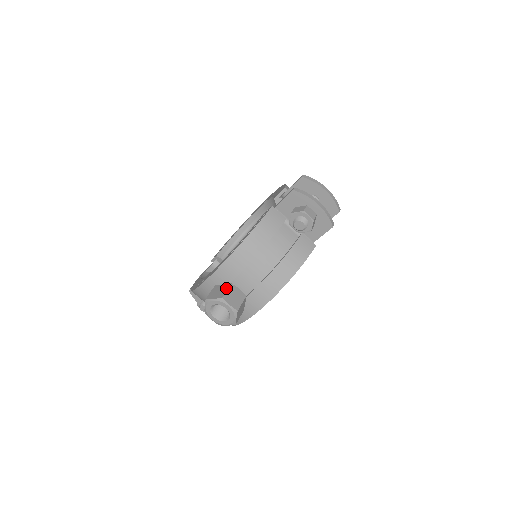
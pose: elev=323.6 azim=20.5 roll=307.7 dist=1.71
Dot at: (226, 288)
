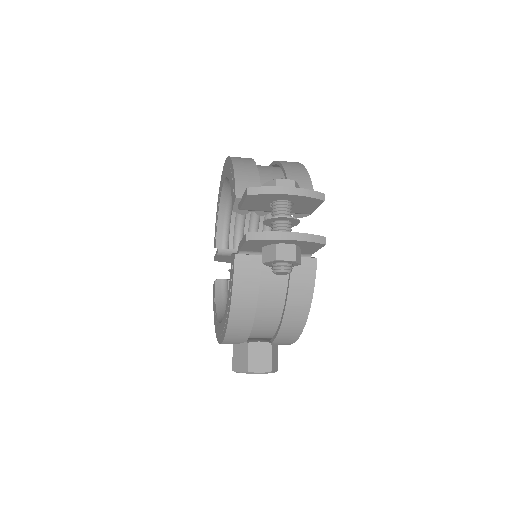
Dot at: (245, 353)
